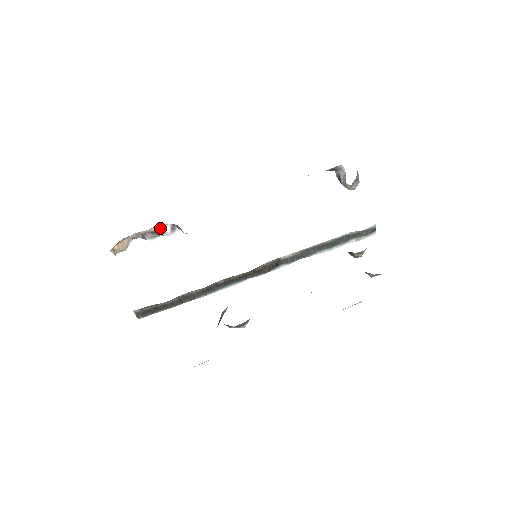
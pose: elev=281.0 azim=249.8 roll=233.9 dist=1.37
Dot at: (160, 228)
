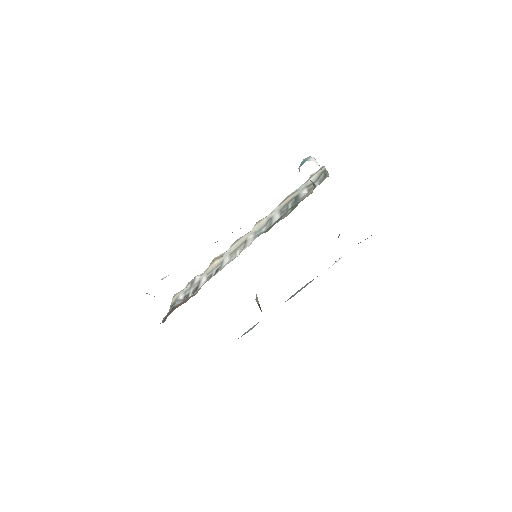
Dot at: occluded
